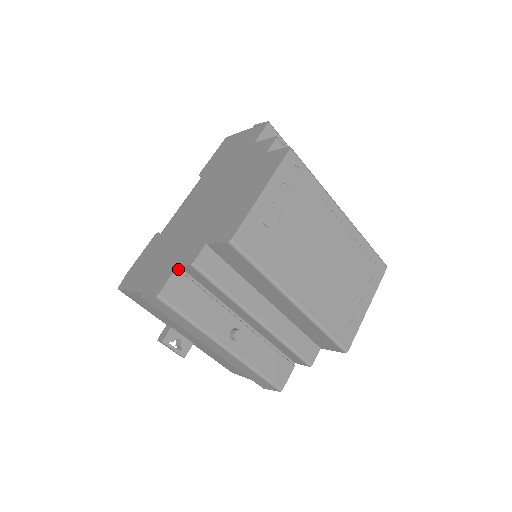
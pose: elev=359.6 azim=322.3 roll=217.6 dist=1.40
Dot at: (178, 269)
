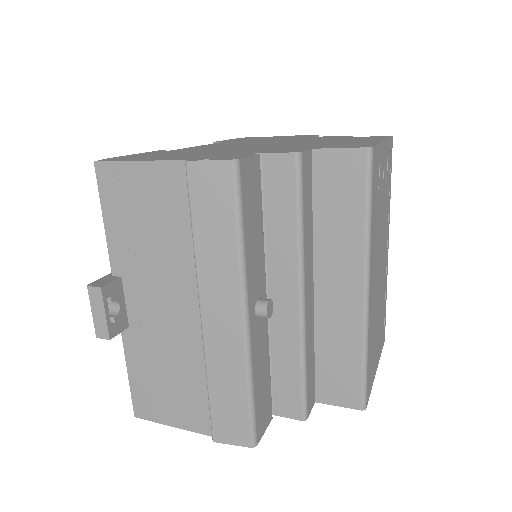
Dot at: (260, 157)
